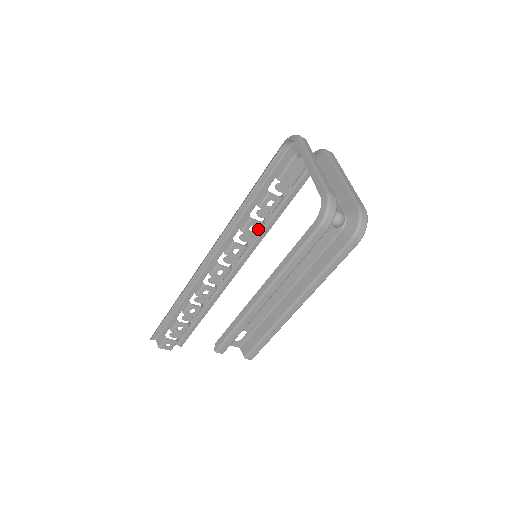
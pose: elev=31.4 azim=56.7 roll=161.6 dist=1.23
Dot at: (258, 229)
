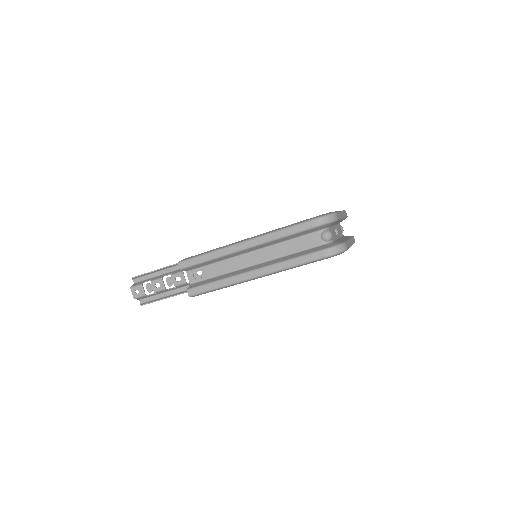
Dot at: occluded
